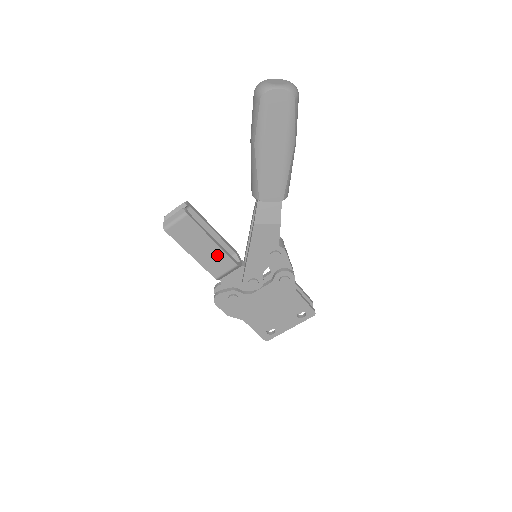
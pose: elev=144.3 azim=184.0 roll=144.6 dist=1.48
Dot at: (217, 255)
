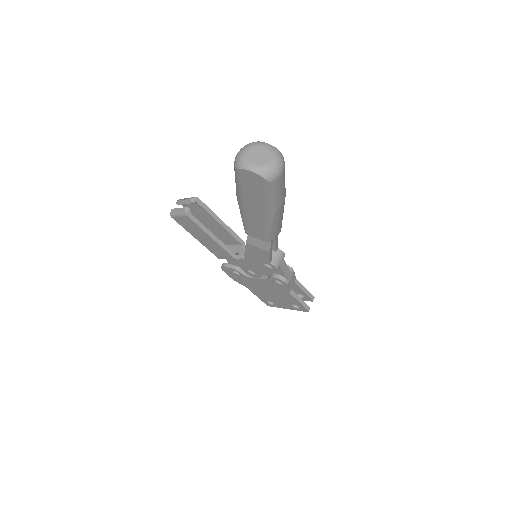
Dot at: (217, 247)
